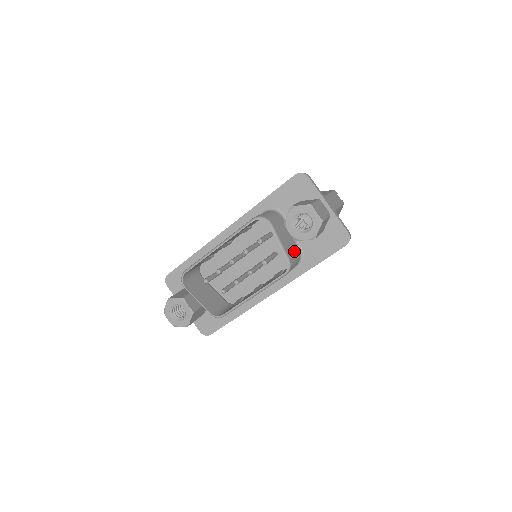
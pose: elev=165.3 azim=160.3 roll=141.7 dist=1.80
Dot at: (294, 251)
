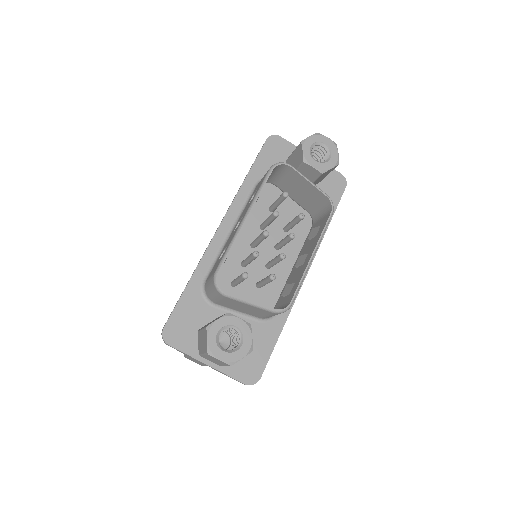
Dot at: (313, 203)
